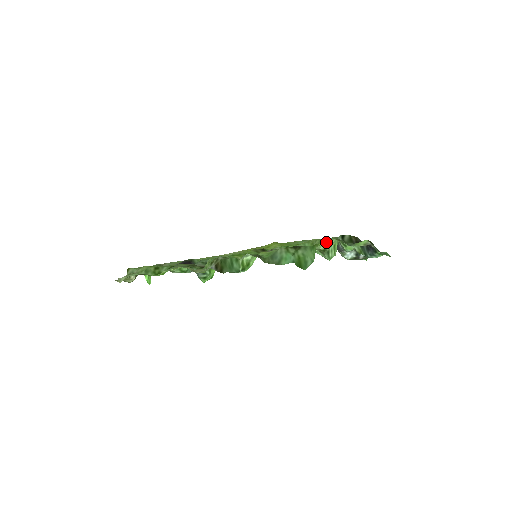
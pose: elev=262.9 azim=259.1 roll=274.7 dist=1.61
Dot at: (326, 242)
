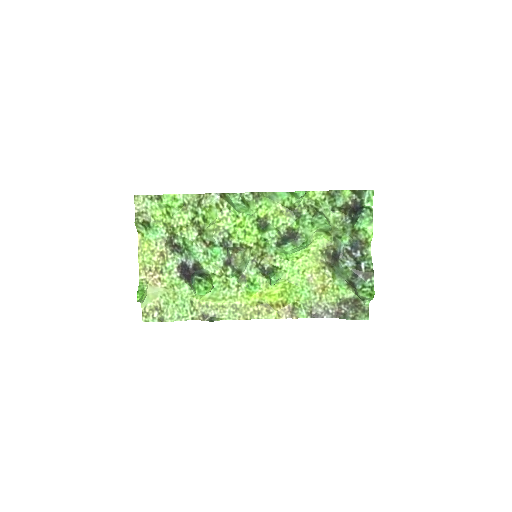
Dot at: (317, 203)
